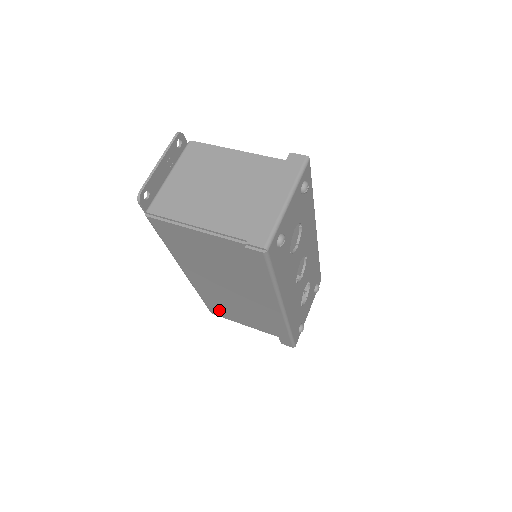
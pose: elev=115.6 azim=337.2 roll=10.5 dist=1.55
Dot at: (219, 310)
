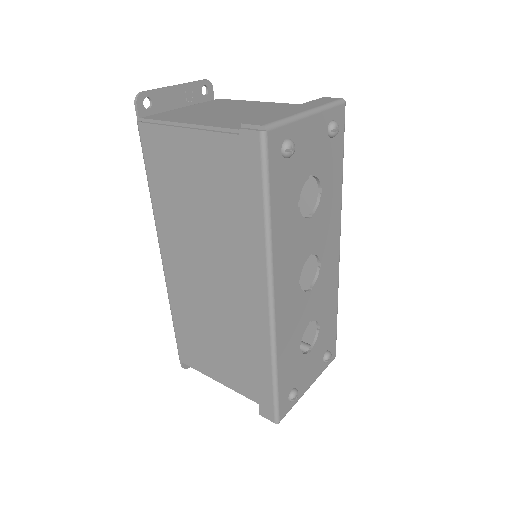
Dot at: (190, 347)
